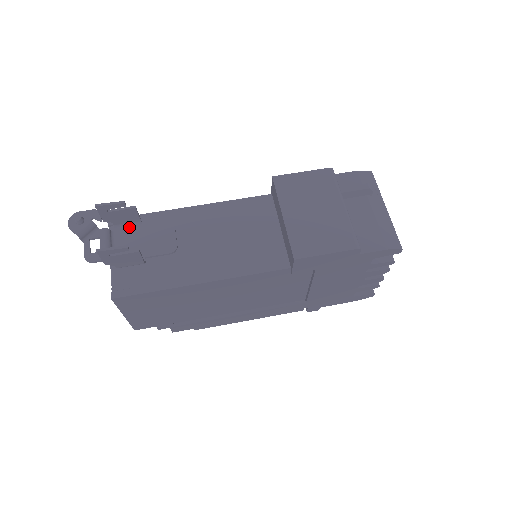
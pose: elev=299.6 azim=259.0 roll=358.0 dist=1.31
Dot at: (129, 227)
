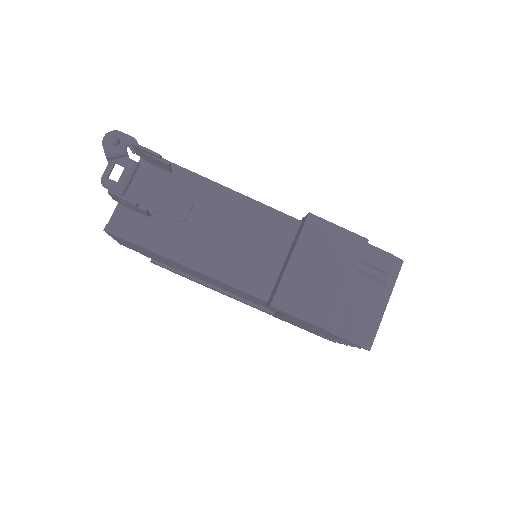
Dot at: (157, 171)
